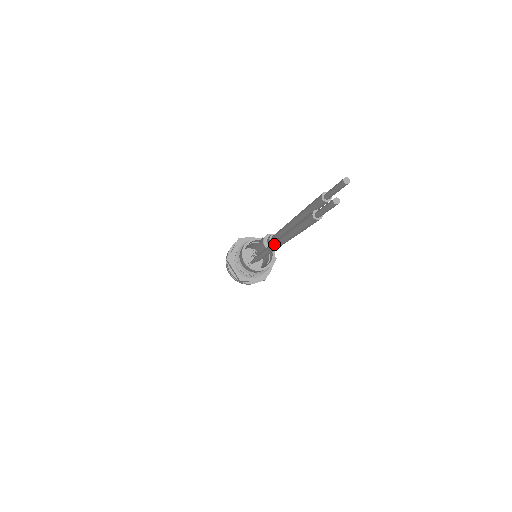
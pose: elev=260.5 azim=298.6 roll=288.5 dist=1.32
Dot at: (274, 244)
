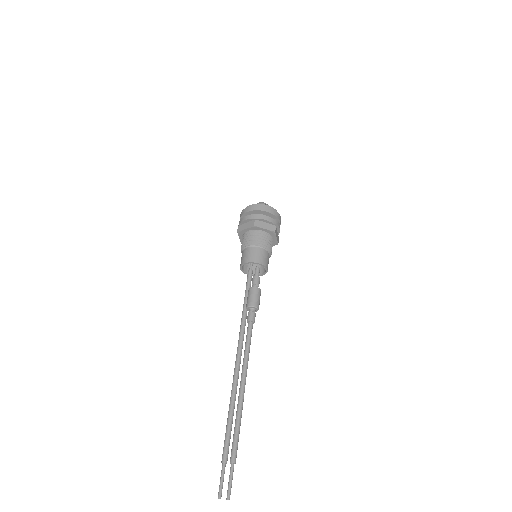
Dot at: (236, 357)
